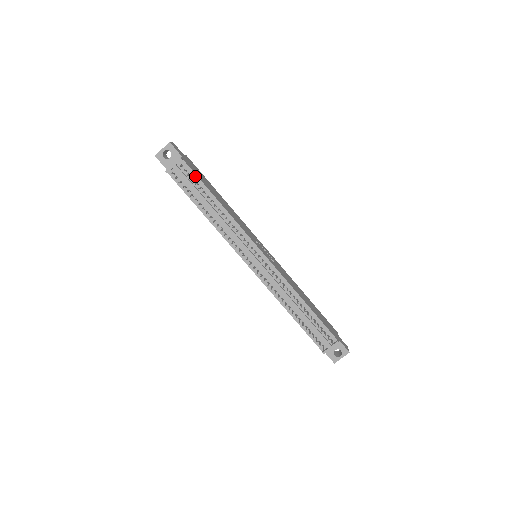
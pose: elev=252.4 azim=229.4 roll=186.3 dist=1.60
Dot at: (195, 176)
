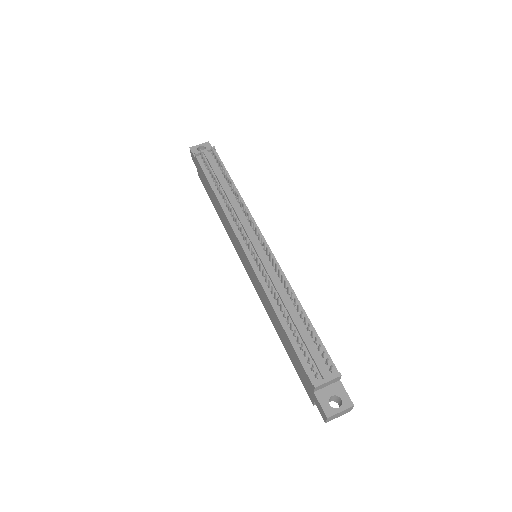
Dot at: (221, 164)
